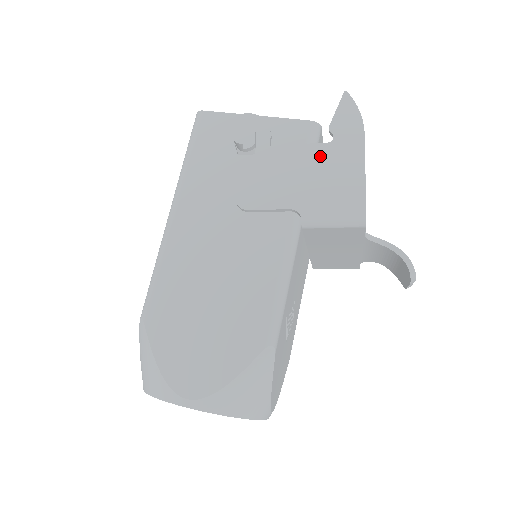
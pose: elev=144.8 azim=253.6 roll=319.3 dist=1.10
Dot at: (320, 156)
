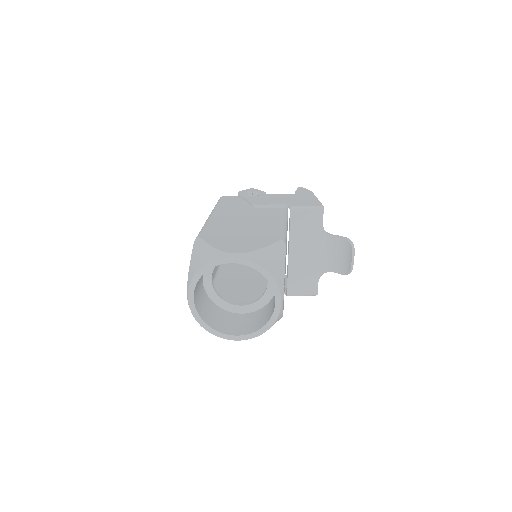
Dot at: (293, 196)
